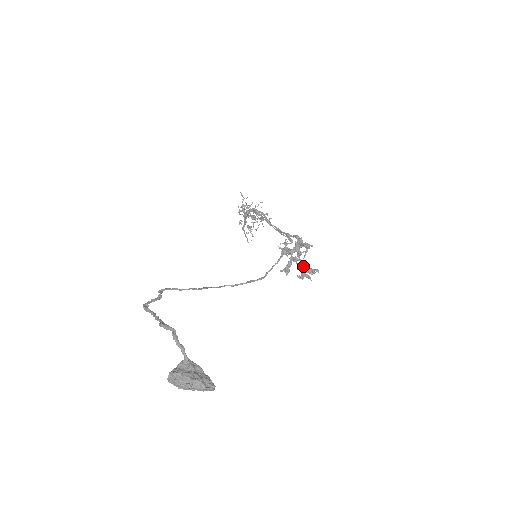
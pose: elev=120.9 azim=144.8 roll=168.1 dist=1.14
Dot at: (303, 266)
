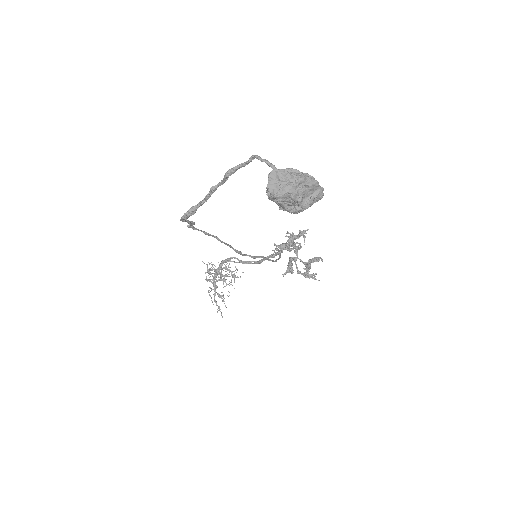
Dot at: (304, 262)
